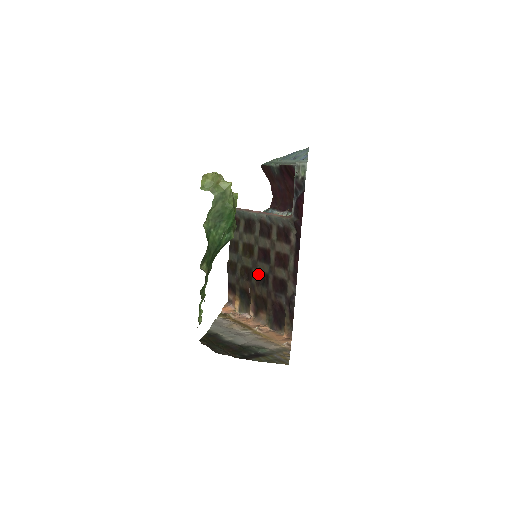
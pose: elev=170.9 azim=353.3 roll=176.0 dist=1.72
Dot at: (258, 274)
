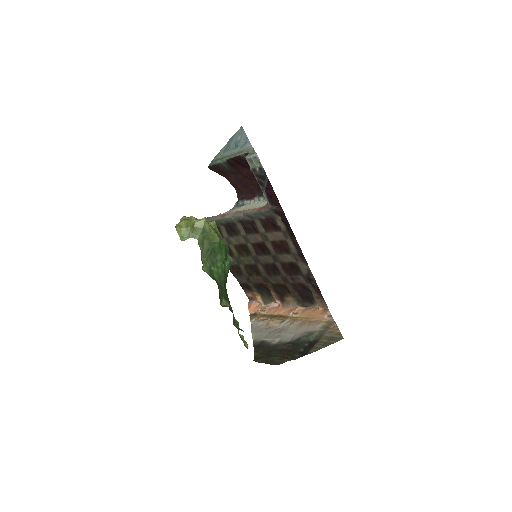
Dot at: (264, 267)
